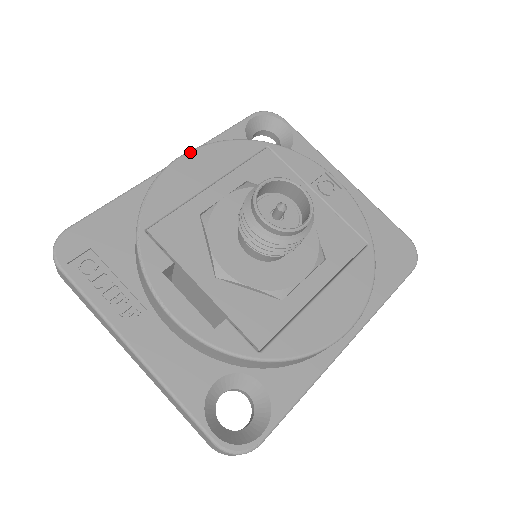
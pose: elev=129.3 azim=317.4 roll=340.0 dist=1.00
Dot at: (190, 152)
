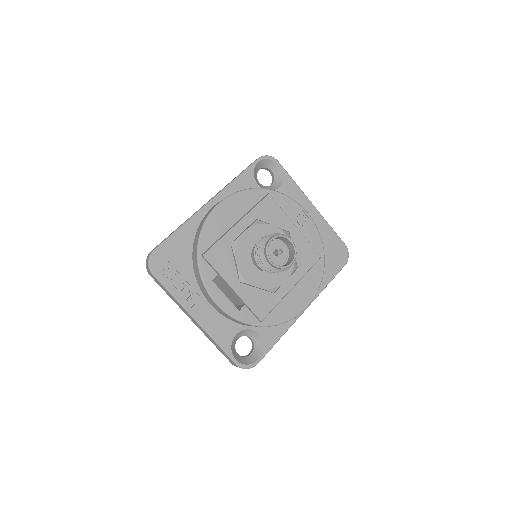
Dot at: (224, 200)
